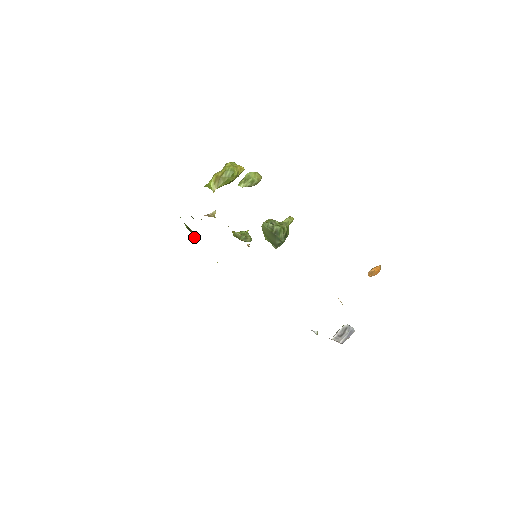
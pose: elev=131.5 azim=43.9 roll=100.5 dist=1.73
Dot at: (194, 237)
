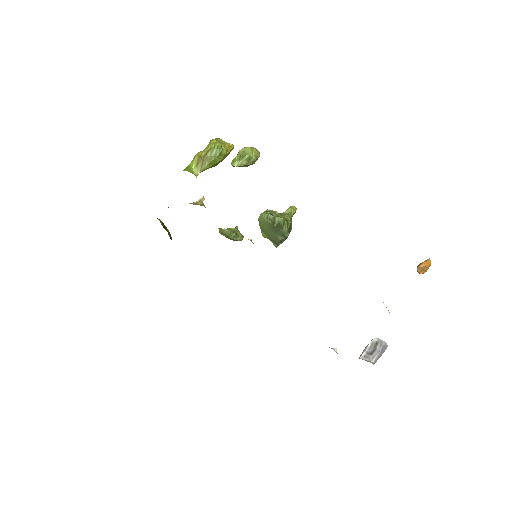
Dot at: (171, 237)
